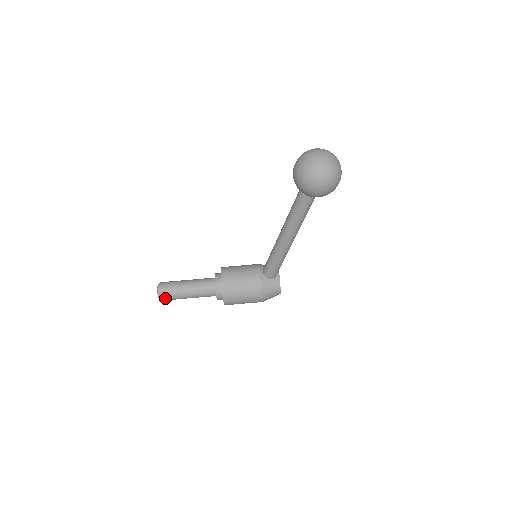
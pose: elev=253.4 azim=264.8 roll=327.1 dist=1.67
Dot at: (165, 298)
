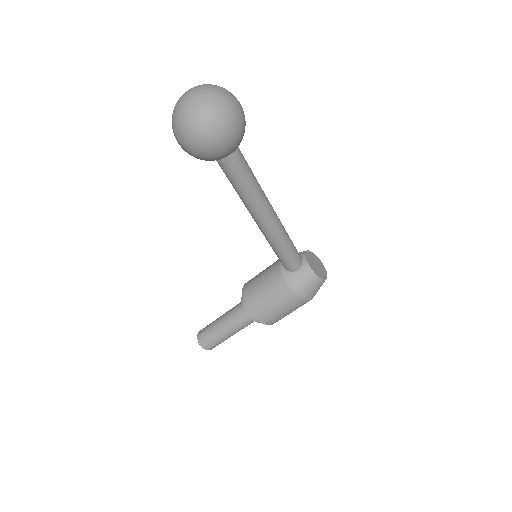
Dot at: (210, 347)
